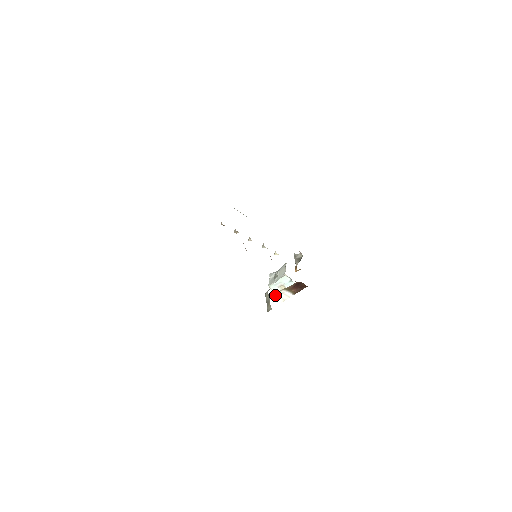
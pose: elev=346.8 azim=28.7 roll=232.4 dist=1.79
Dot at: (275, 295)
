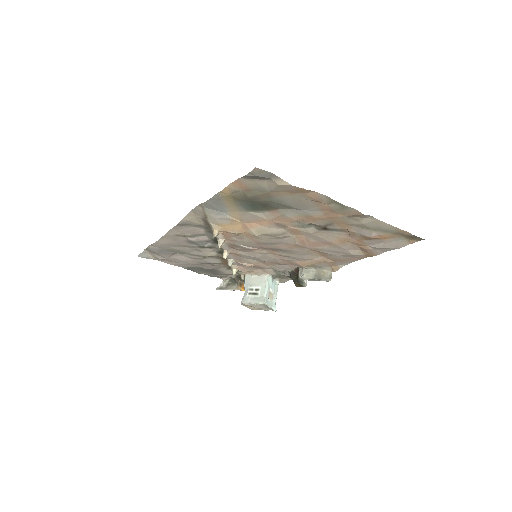
Dot at: occluded
